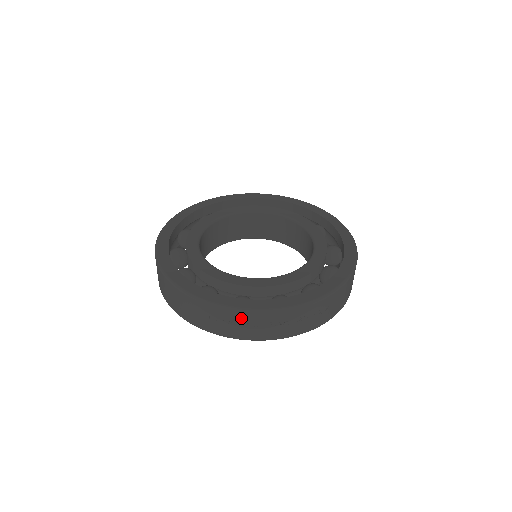
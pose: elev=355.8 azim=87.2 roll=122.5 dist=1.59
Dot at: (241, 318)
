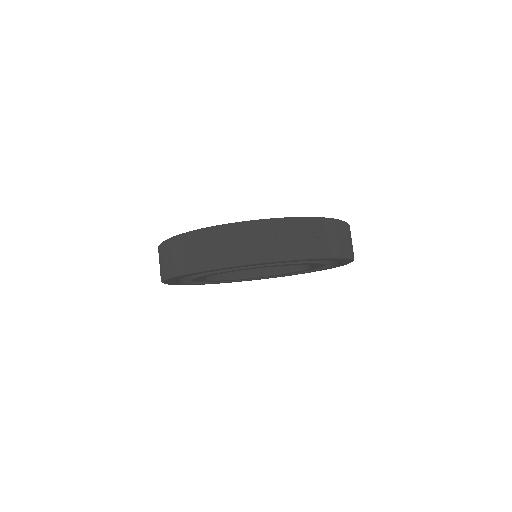
Dot at: (271, 229)
